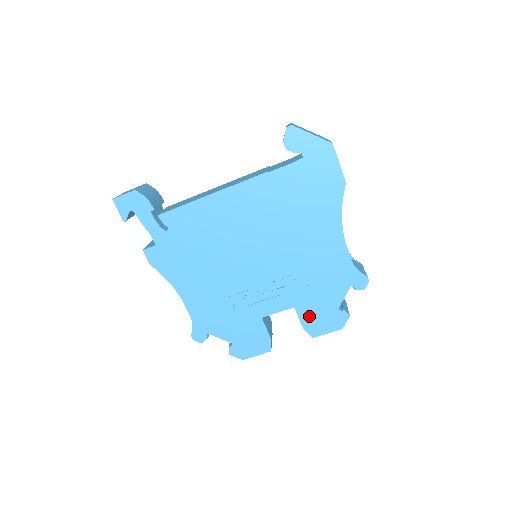
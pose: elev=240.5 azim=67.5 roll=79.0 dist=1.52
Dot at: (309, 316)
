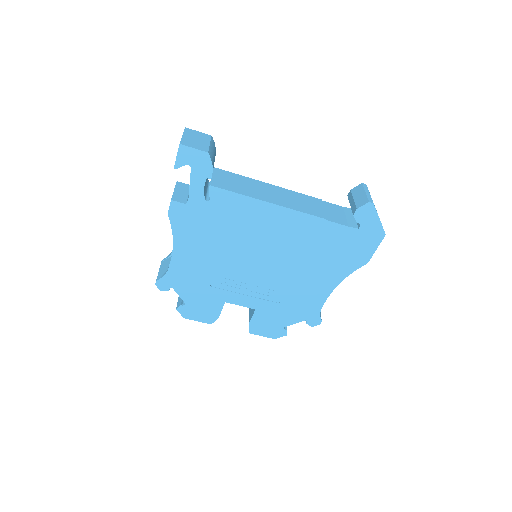
Dot at: (260, 320)
